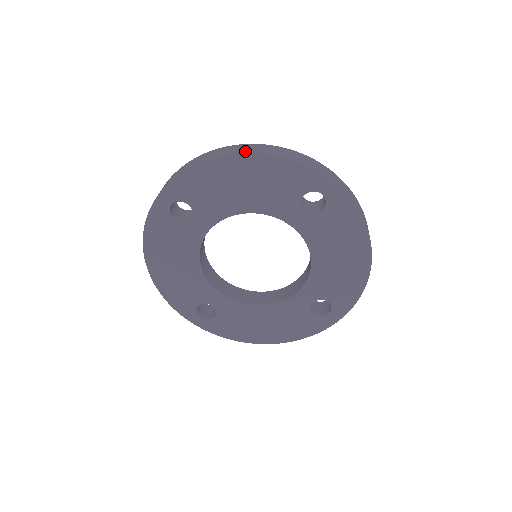
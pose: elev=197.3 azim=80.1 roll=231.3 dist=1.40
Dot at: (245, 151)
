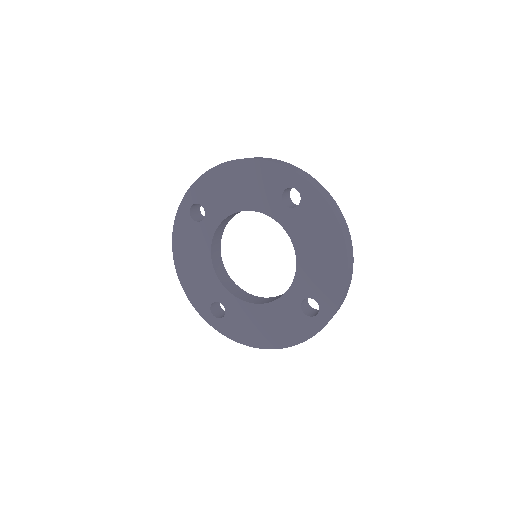
Dot at: (240, 159)
